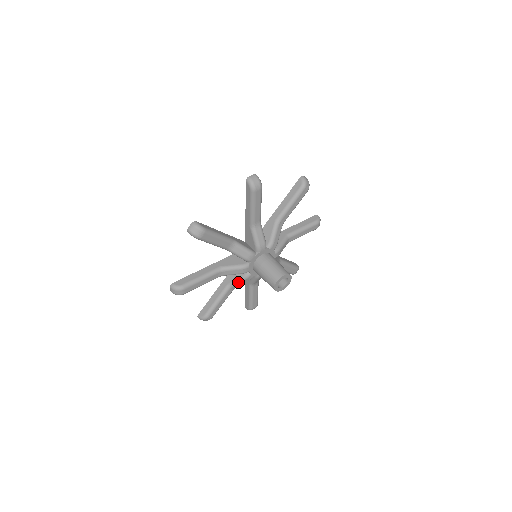
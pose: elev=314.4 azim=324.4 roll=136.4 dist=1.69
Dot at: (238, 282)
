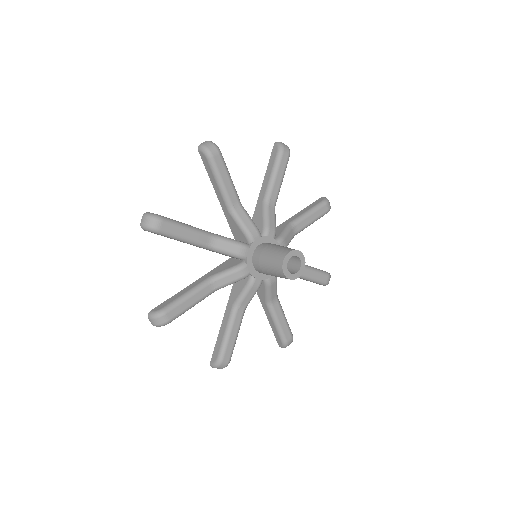
Dot at: (226, 274)
